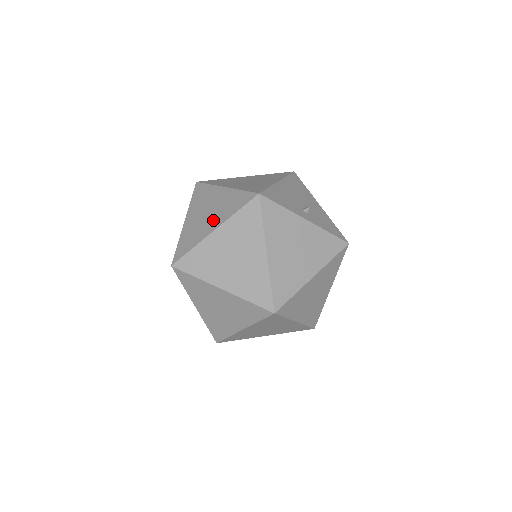
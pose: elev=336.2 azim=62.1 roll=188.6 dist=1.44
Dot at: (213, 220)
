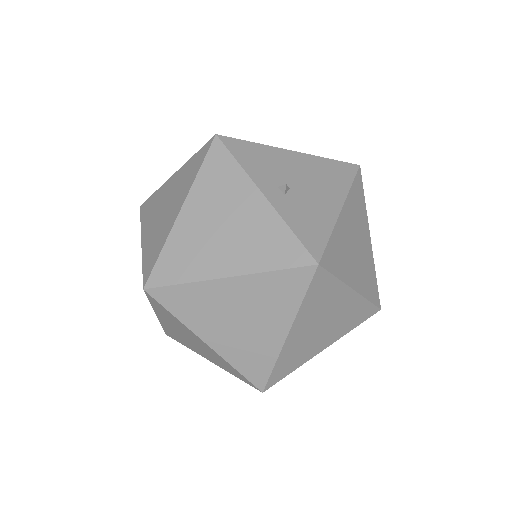
Dot at: occluded
